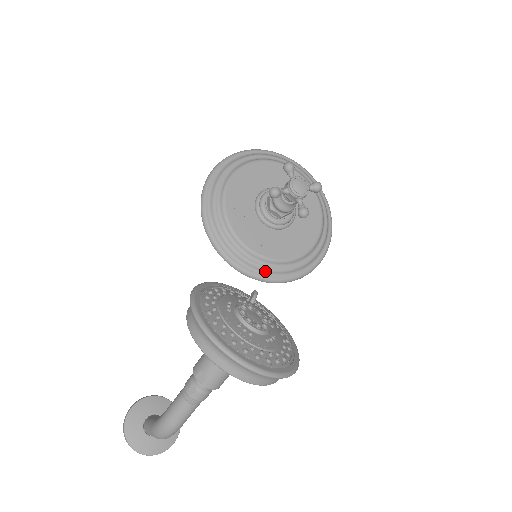
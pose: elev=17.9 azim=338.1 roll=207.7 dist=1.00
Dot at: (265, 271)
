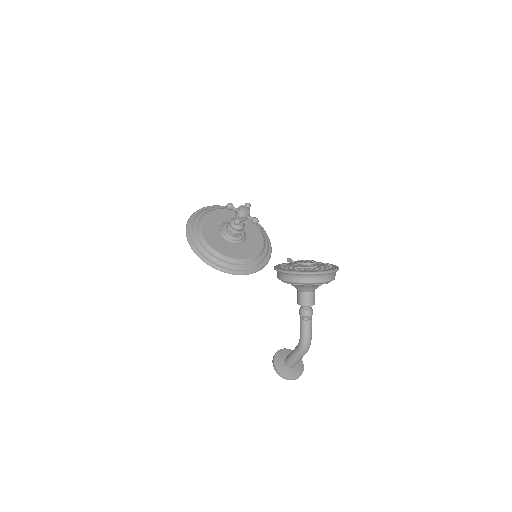
Dot at: (257, 264)
